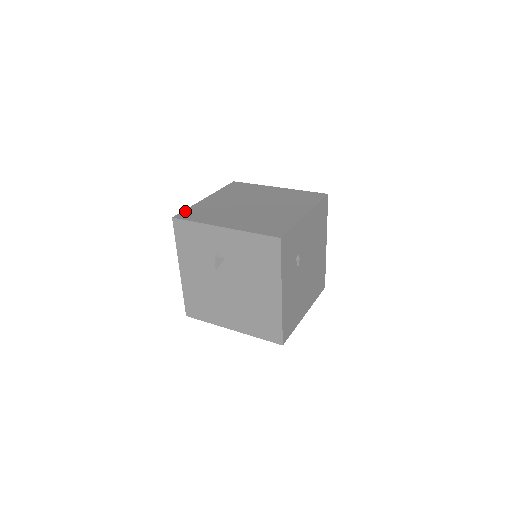
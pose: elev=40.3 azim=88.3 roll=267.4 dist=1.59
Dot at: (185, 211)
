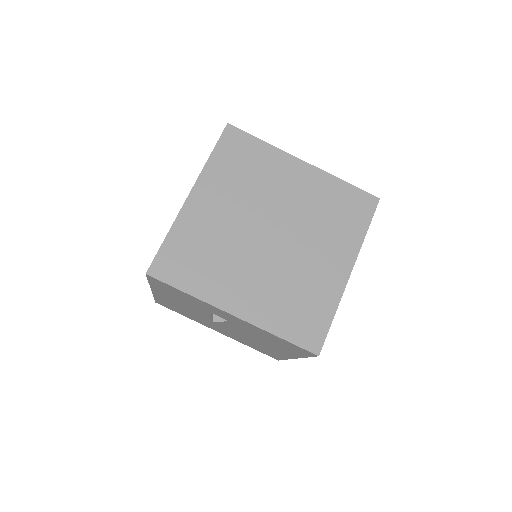
Dot at: (163, 250)
